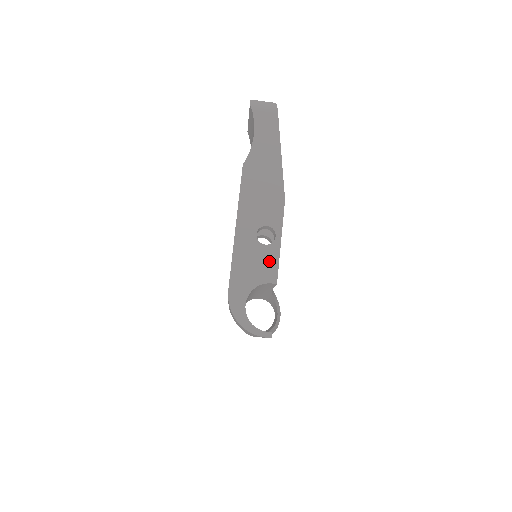
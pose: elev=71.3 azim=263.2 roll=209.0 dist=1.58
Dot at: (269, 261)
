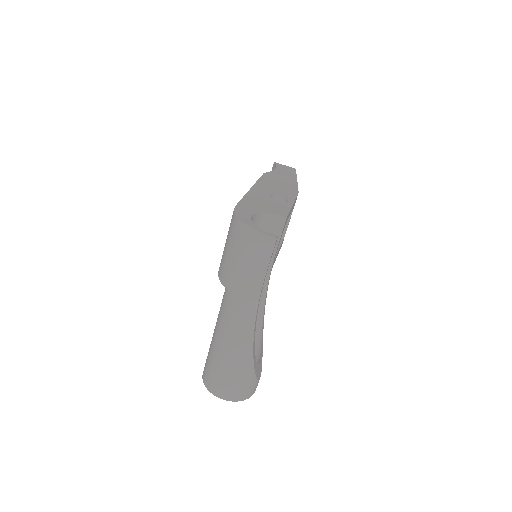
Dot at: (280, 207)
